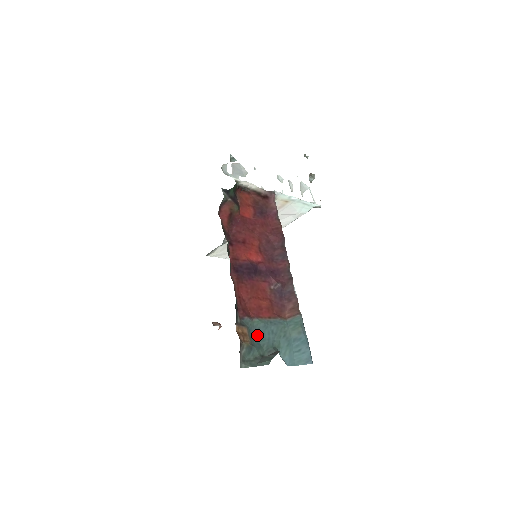
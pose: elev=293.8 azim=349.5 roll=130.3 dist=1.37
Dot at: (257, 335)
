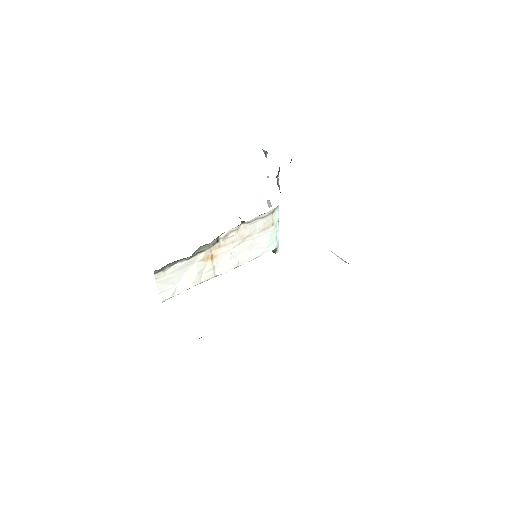
Dot at: occluded
